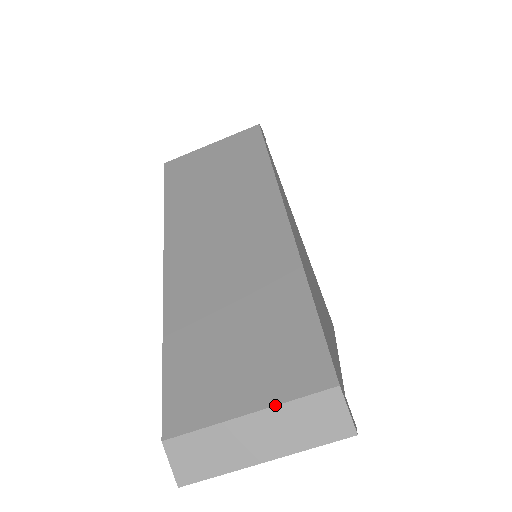
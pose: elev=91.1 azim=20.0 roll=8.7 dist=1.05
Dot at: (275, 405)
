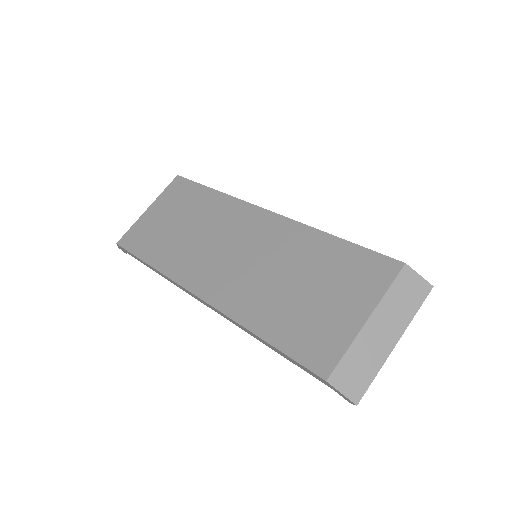
Dot at: (379, 302)
